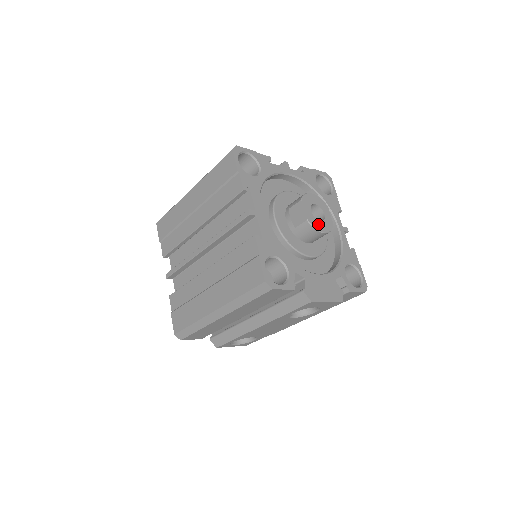
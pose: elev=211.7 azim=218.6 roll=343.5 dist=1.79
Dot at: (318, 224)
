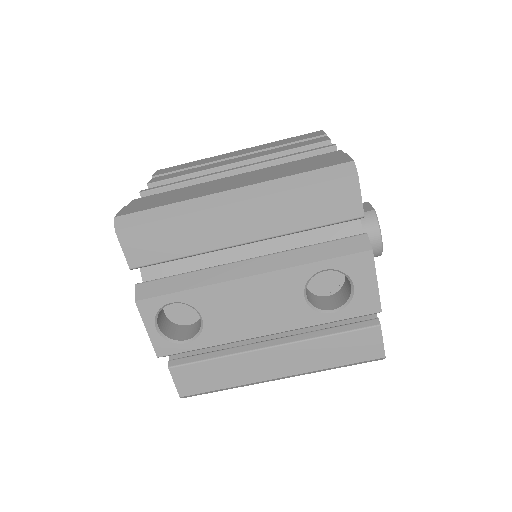
Dot at: occluded
